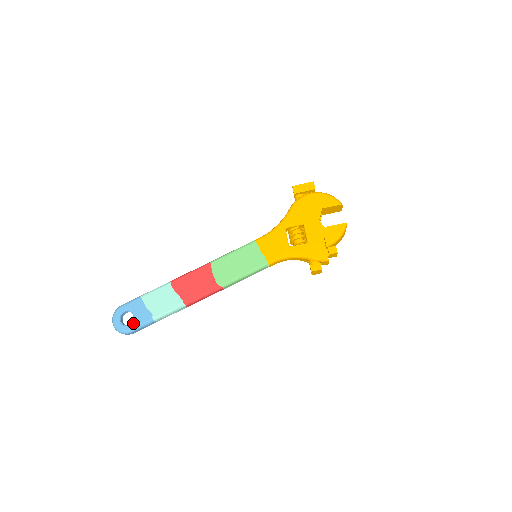
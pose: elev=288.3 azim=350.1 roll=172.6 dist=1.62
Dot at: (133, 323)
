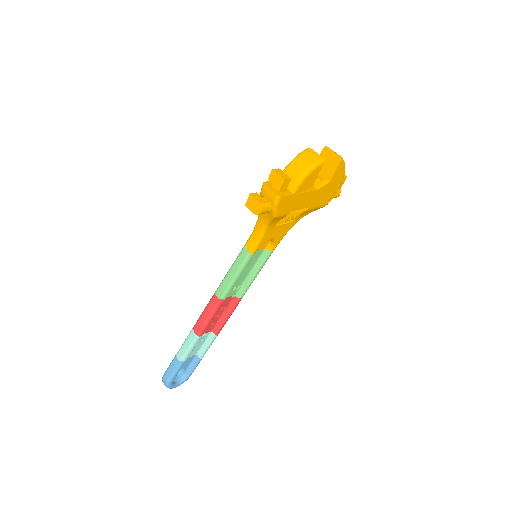
Dot at: occluded
